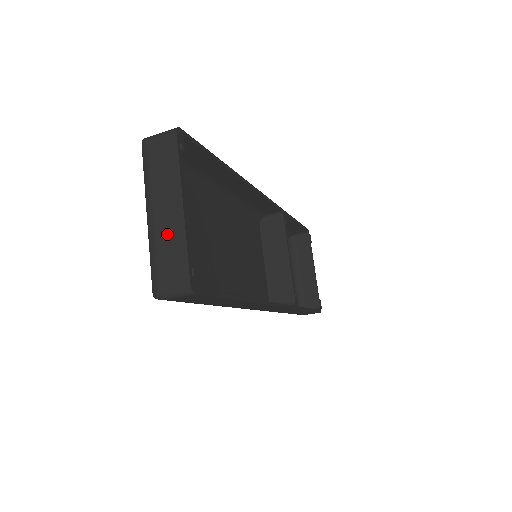
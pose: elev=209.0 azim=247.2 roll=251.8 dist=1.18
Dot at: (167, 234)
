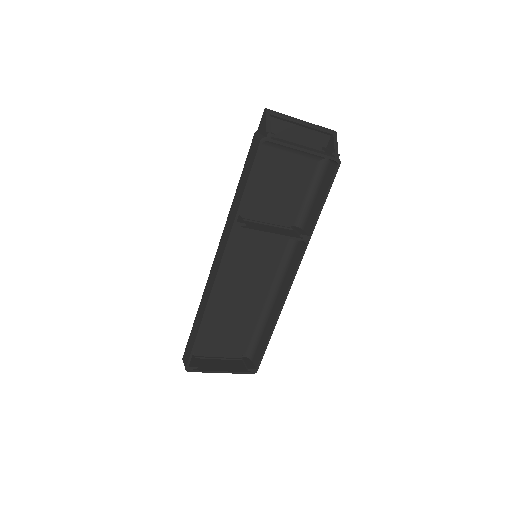
Dot at: occluded
